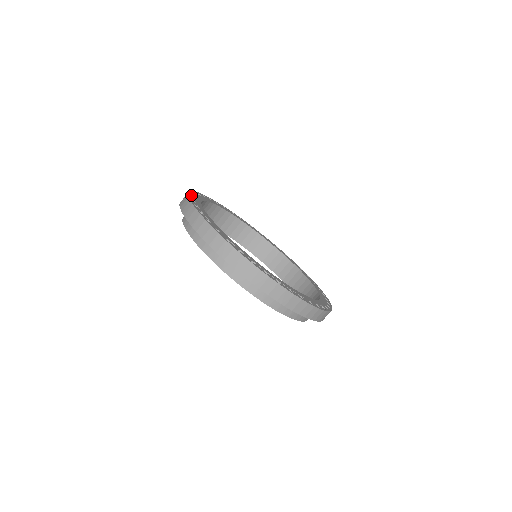
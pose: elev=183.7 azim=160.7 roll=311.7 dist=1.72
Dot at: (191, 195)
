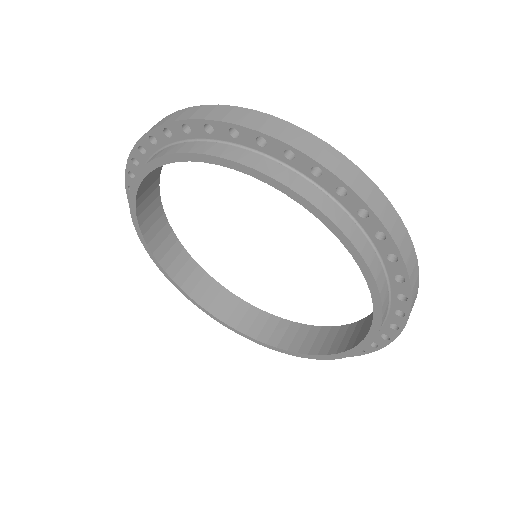
Dot at: occluded
